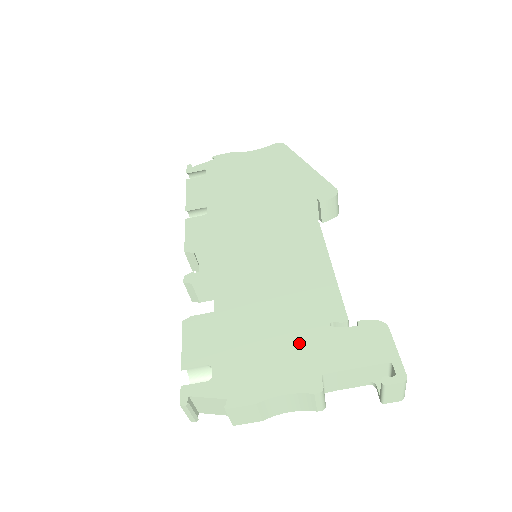
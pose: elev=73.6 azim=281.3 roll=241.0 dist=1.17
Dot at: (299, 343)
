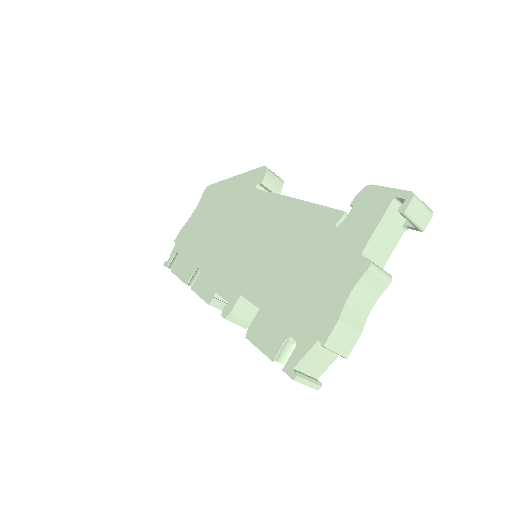
Dot at: (328, 258)
